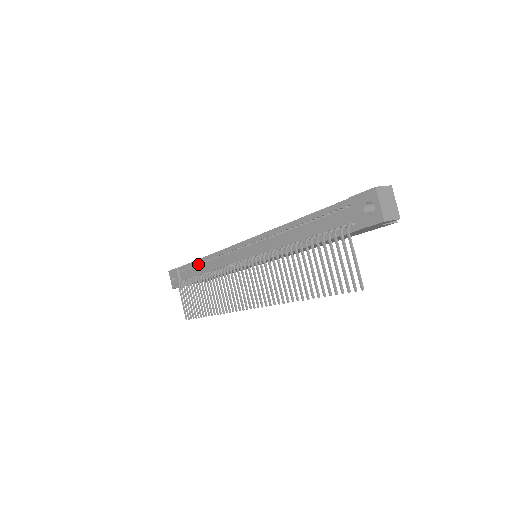
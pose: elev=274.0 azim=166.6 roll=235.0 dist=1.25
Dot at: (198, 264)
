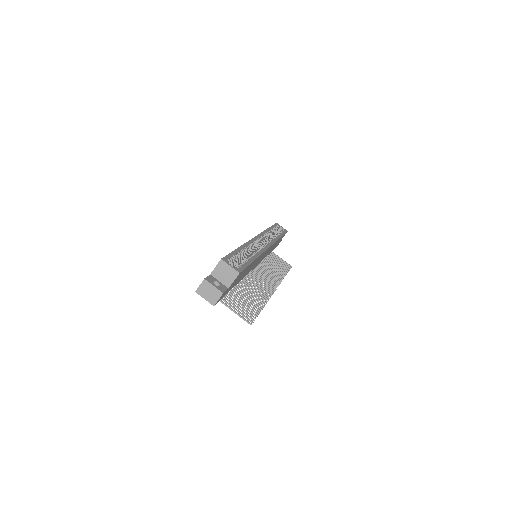
Dot at: occluded
